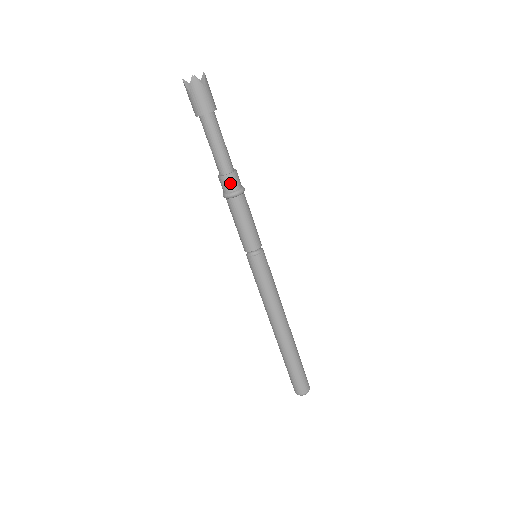
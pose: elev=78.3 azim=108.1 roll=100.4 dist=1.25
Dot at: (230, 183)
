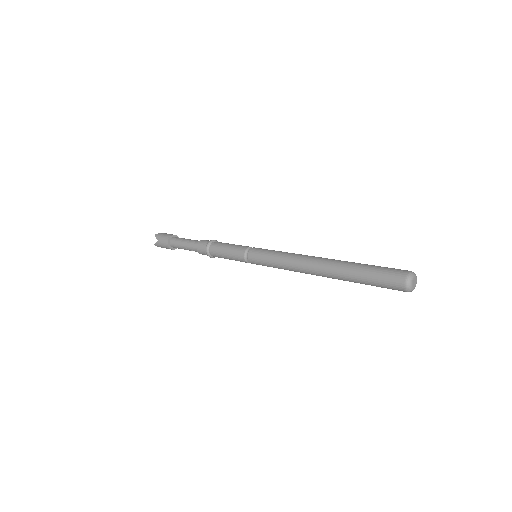
Dot at: (203, 243)
